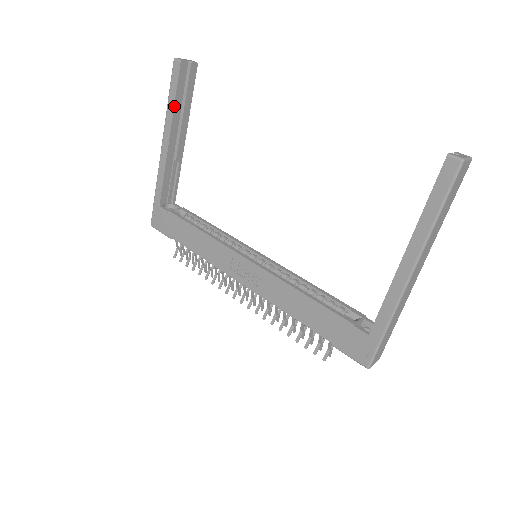
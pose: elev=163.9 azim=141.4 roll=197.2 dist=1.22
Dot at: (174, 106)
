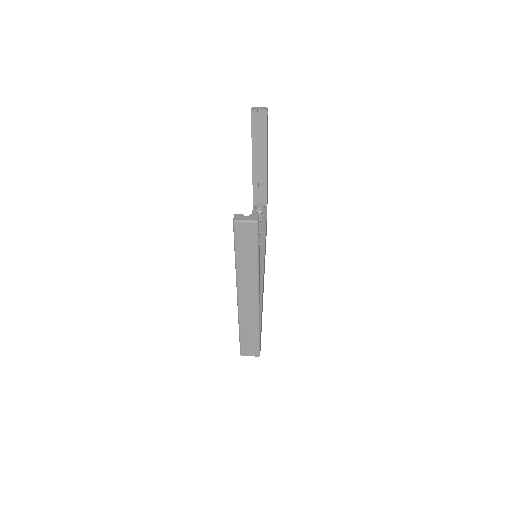
Dot at: (252, 140)
